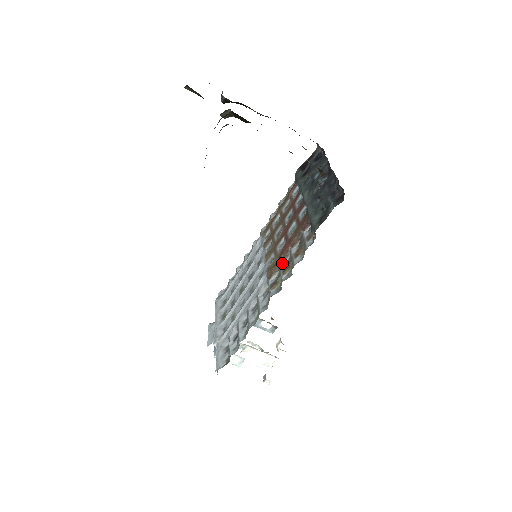
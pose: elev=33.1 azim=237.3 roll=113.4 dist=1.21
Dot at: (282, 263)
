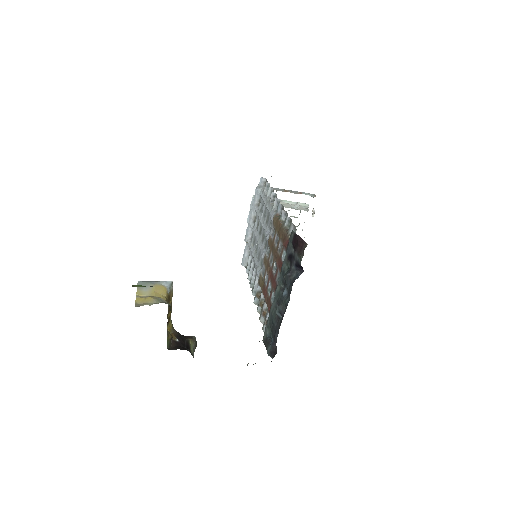
Dot at: occluded
